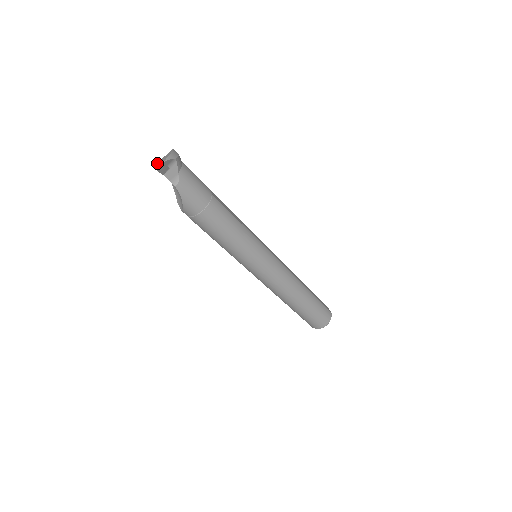
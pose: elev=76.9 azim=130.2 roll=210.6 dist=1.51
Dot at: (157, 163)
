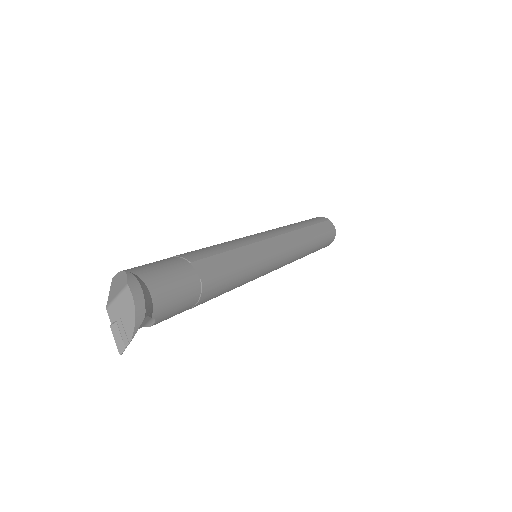
Dot at: (108, 308)
